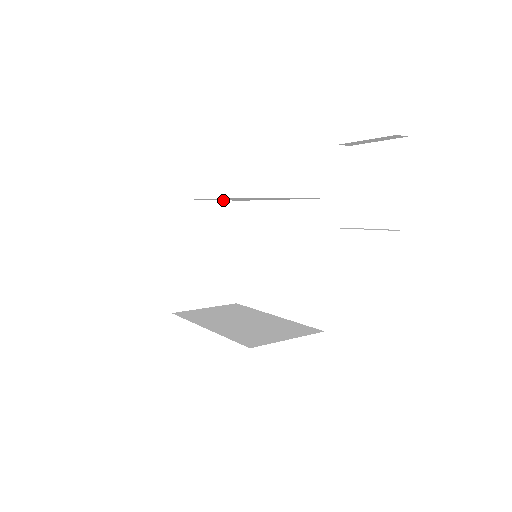
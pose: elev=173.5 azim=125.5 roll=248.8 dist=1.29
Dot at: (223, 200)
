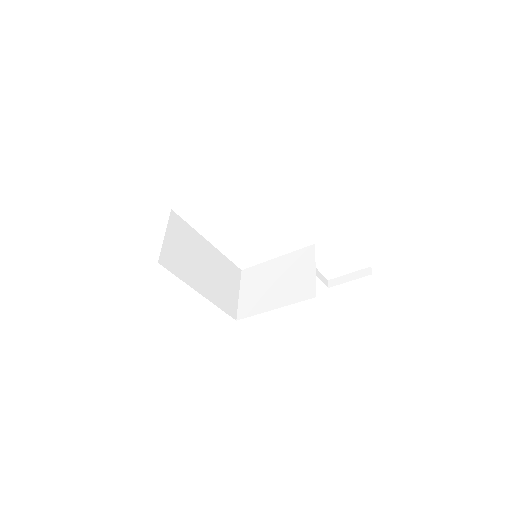
Dot at: occluded
